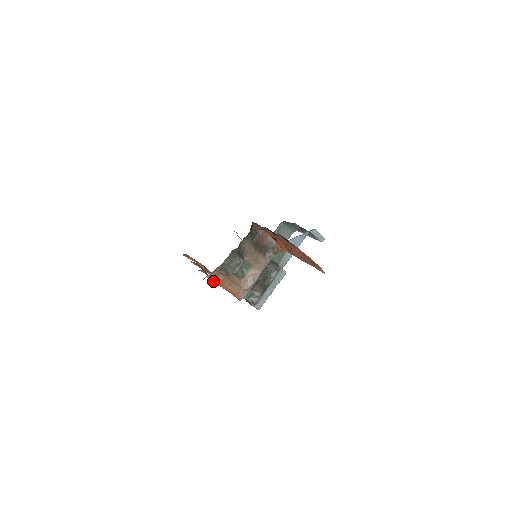
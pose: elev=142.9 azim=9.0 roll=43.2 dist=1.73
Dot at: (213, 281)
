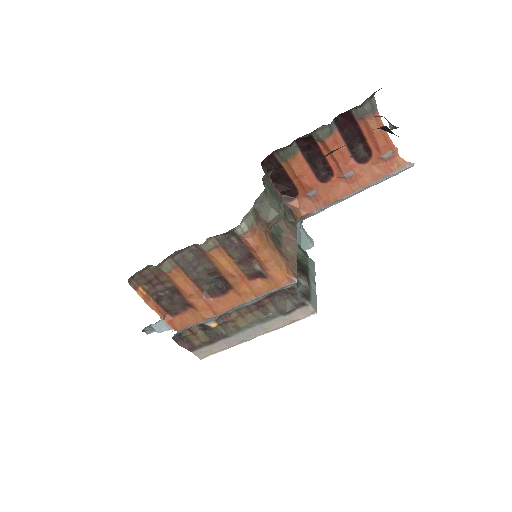
Dot at: (251, 236)
